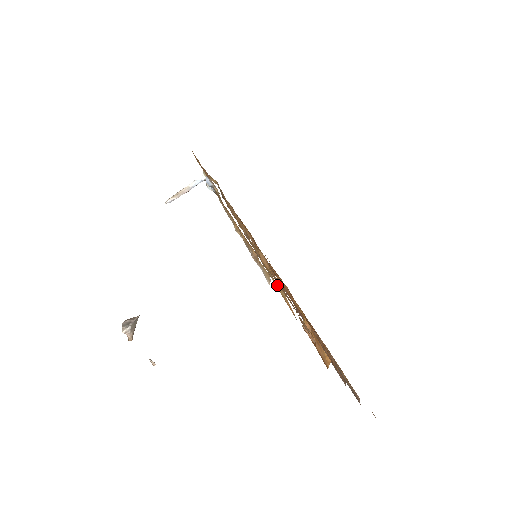
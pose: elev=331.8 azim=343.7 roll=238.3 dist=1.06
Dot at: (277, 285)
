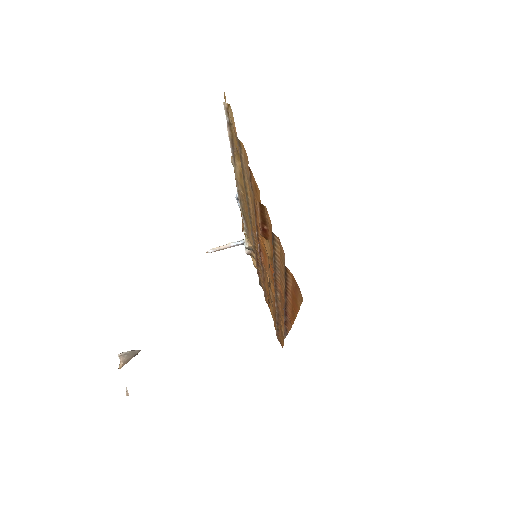
Dot at: (231, 113)
